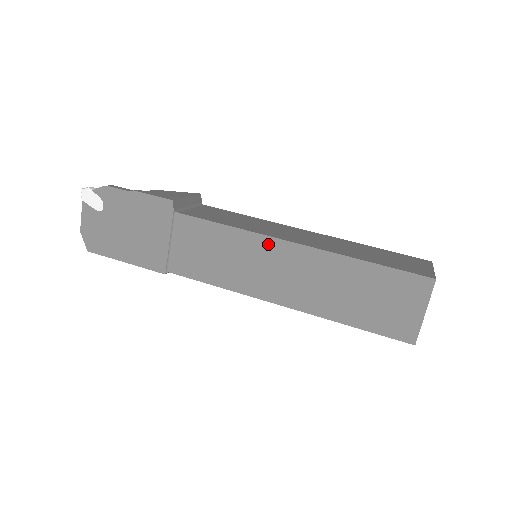
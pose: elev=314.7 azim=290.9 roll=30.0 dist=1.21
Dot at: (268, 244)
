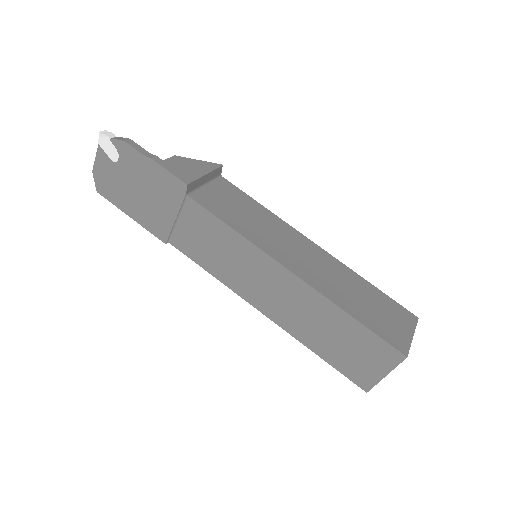
Dot at: (267, 262)
